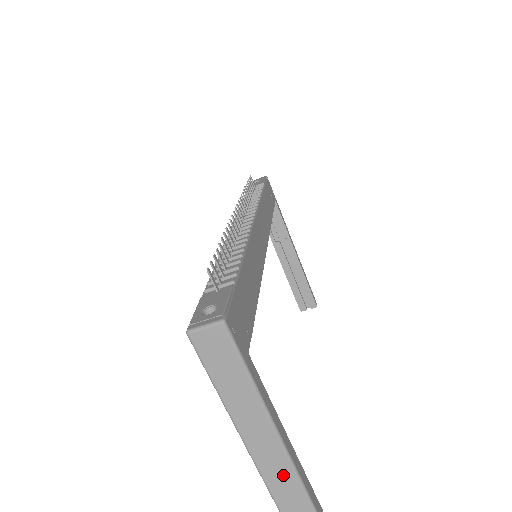
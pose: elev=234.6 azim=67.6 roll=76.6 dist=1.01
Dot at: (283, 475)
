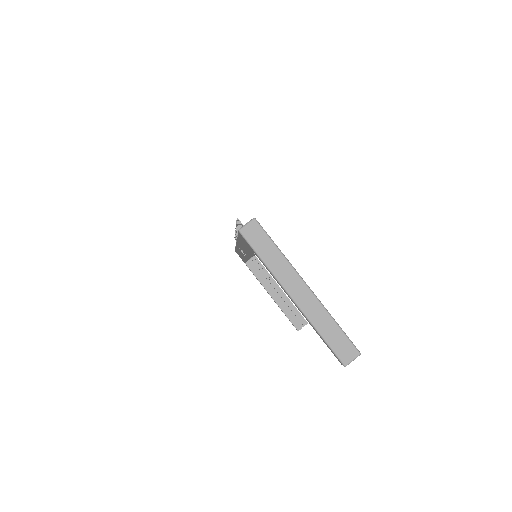
Dot at: (312, 304)
